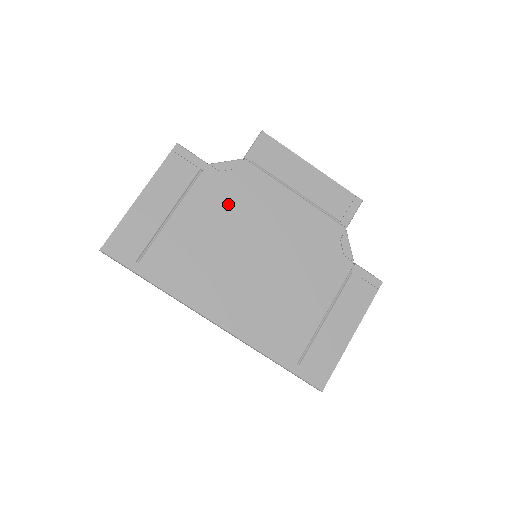
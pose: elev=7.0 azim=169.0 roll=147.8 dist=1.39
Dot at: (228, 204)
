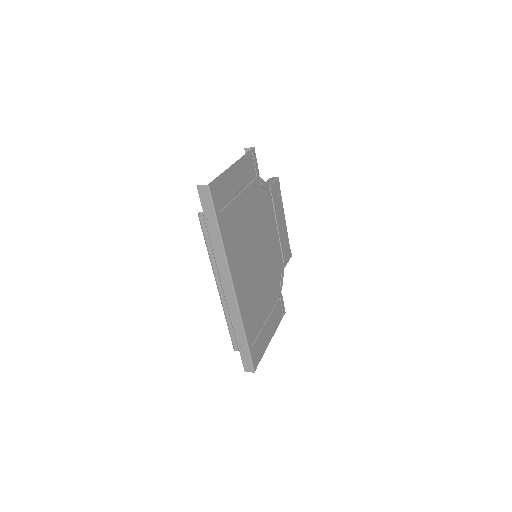
Dot at: (258, 210)
